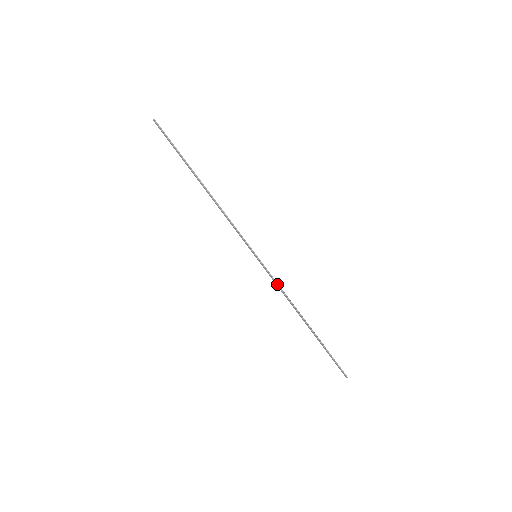
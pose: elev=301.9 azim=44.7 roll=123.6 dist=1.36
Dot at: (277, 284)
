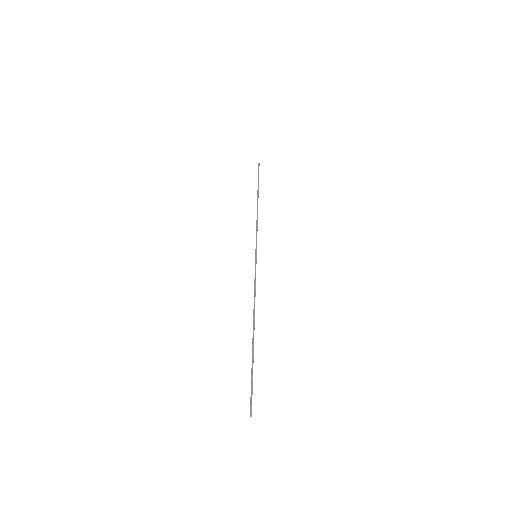
Dot at: (255, 283)
